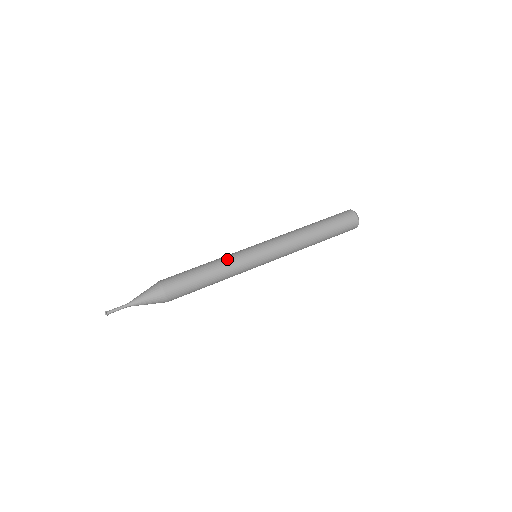
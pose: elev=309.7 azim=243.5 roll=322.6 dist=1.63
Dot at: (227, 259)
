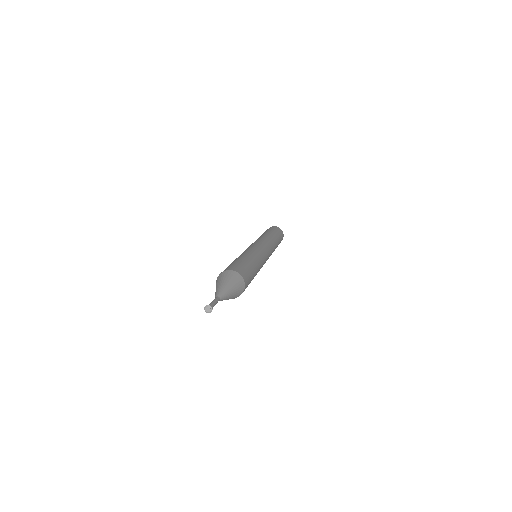
Dot at: occluded
